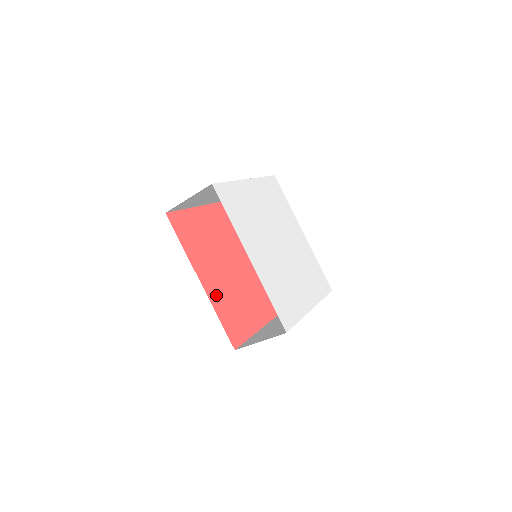
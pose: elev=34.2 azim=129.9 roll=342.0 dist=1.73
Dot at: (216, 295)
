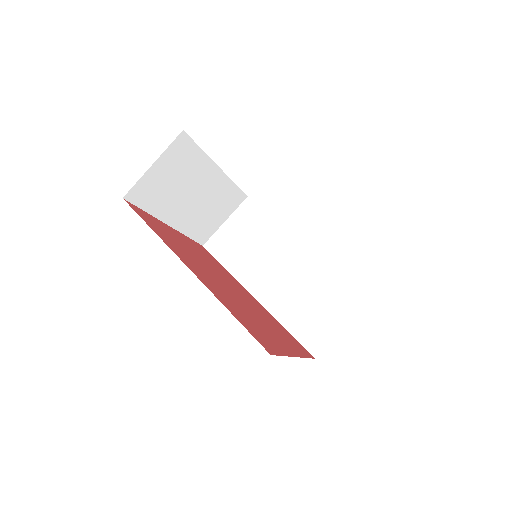
Dot at: (216, 292)
